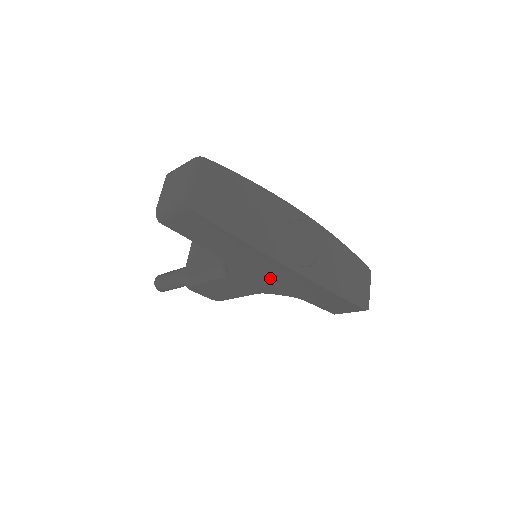
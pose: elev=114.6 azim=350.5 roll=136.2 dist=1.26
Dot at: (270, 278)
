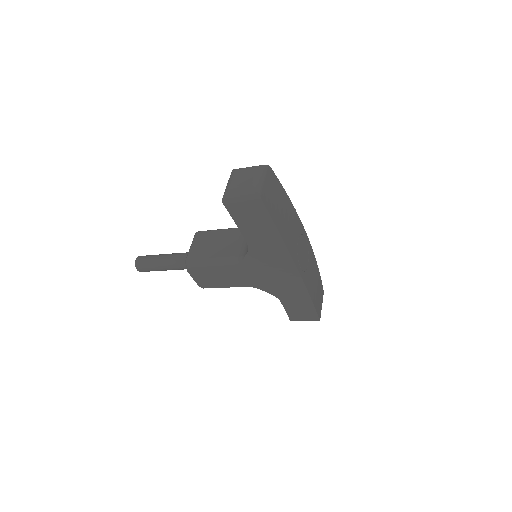
Dot at: (273, 273)
